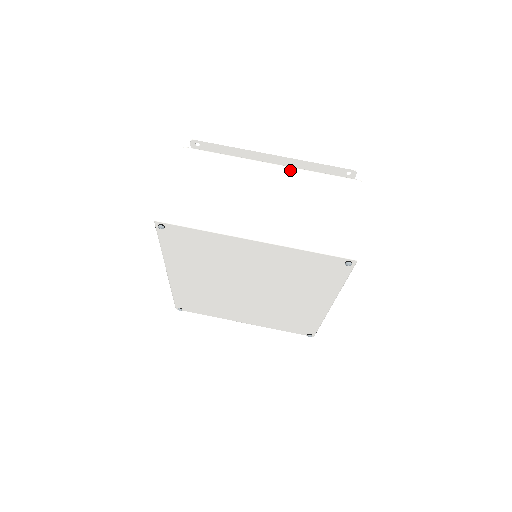
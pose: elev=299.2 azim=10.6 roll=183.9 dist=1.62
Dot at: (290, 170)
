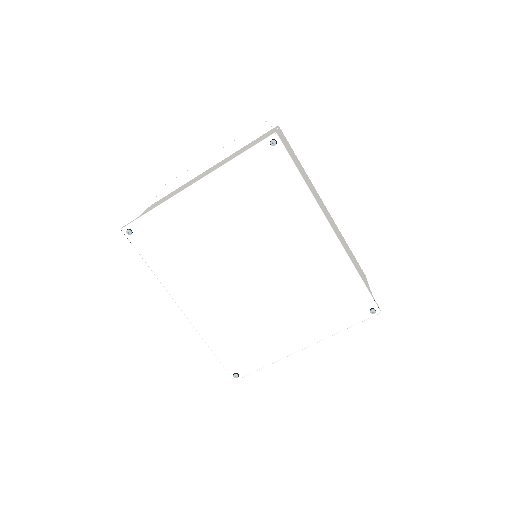
Dot at: (224, 159)
